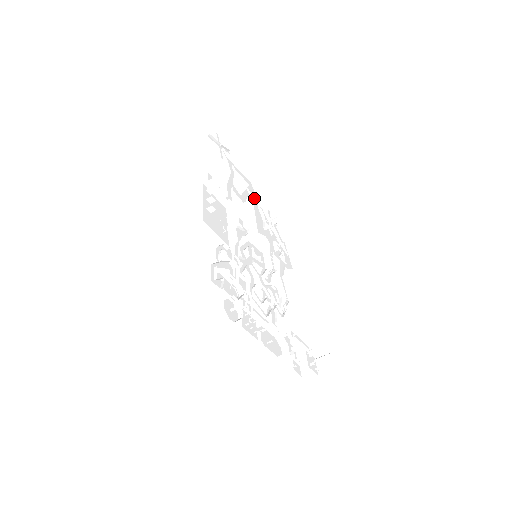
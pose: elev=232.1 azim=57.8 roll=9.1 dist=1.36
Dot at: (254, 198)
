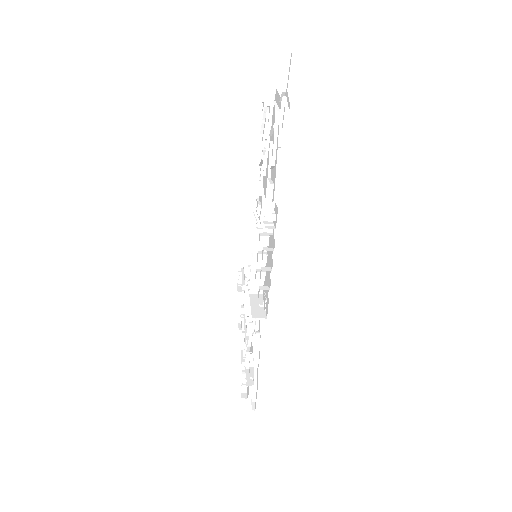
Dot at: (269, 124)
